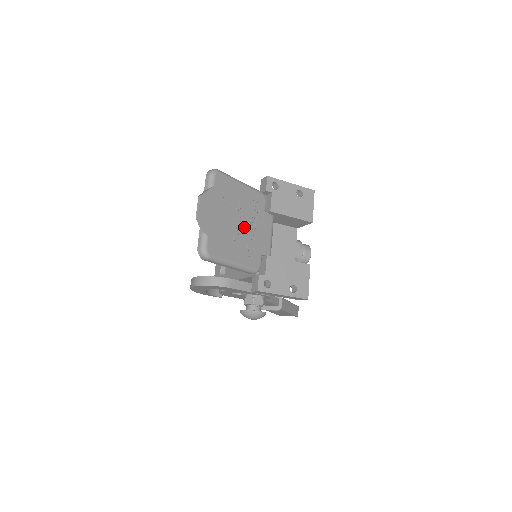
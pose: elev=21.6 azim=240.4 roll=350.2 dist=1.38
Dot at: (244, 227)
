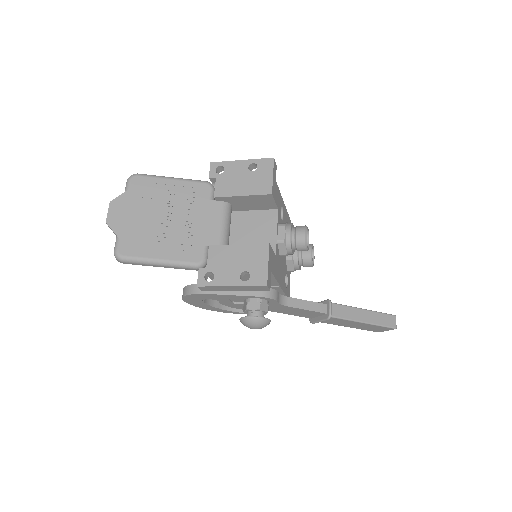
Dot at: (175, 221)
